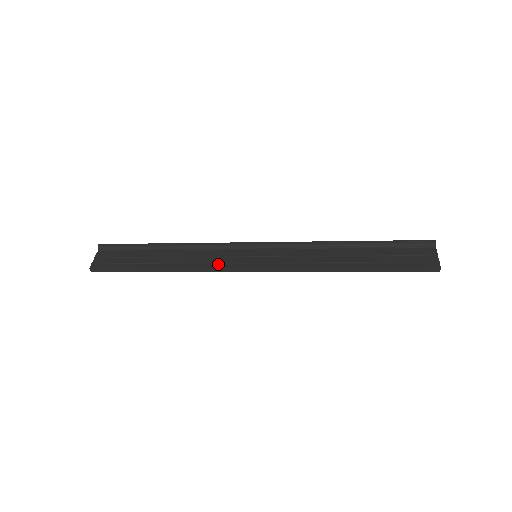
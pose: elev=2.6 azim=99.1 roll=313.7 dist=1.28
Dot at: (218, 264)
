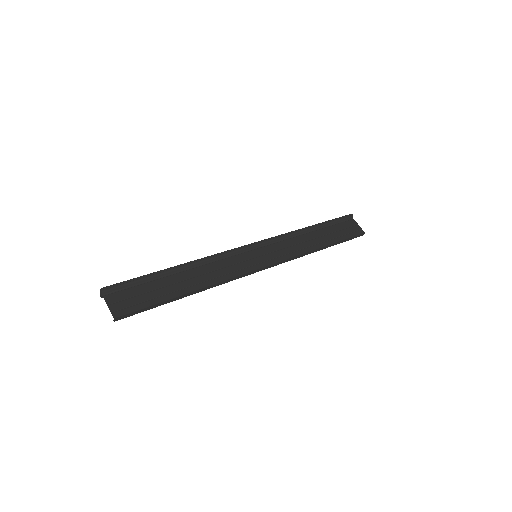
Dot at: (235, 272)
